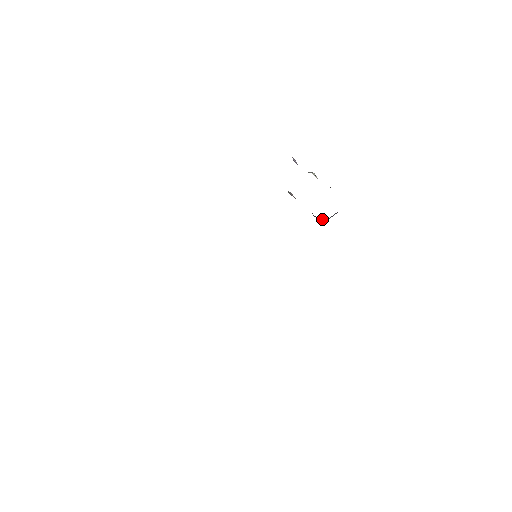
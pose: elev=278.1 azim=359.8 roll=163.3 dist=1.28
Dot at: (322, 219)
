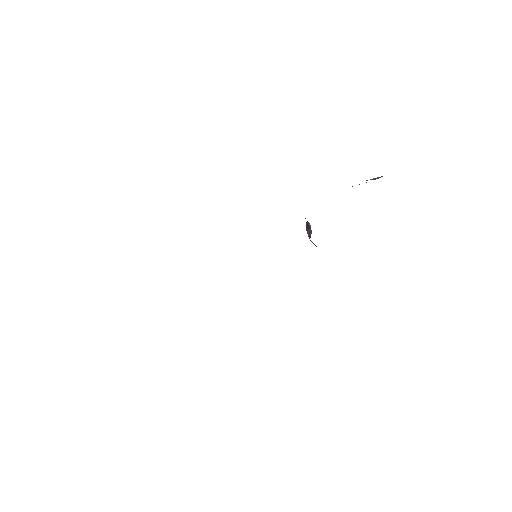
Dot at: occluded
